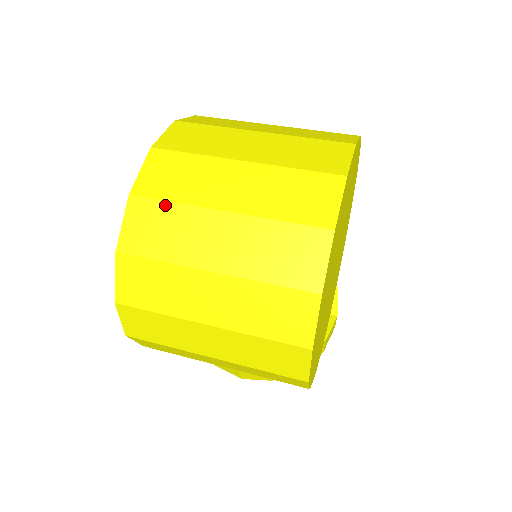
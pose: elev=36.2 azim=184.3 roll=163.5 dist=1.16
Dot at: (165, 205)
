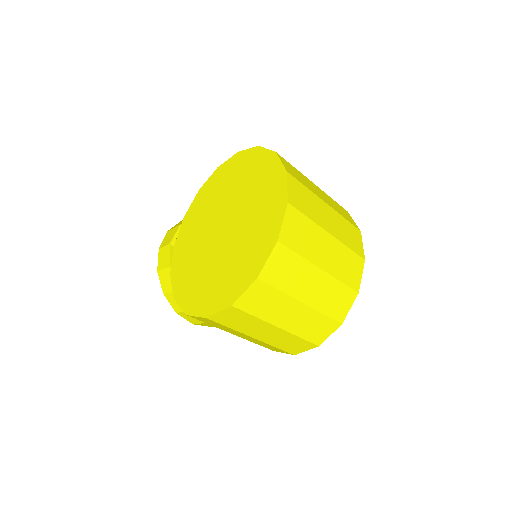
Dot at: (295, 255)
